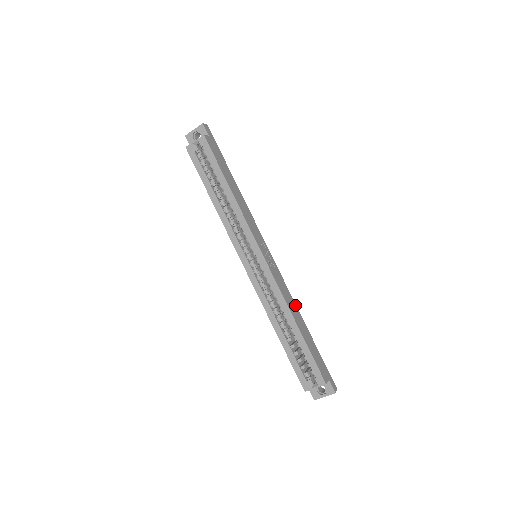
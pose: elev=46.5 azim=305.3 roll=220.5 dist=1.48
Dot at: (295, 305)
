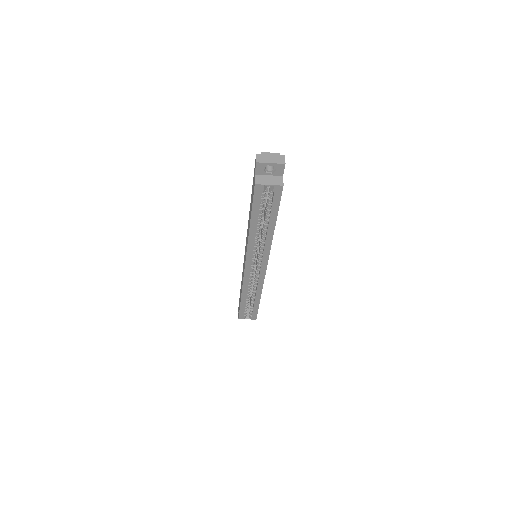
Dot at: occluded
